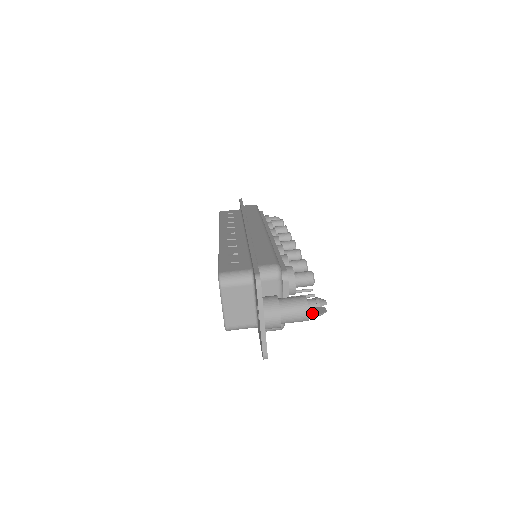
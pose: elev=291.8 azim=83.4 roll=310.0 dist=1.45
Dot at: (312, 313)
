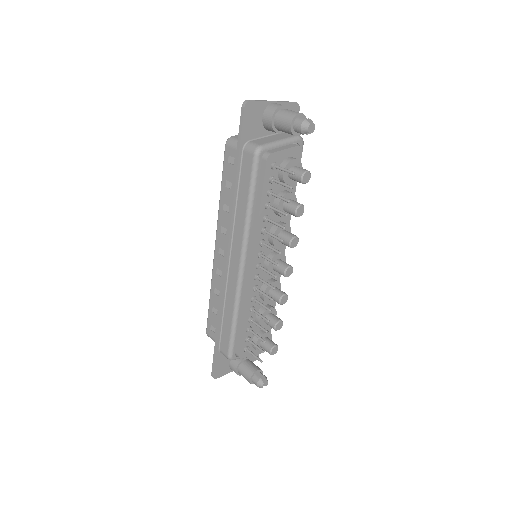
Dot at: (300, 120)
